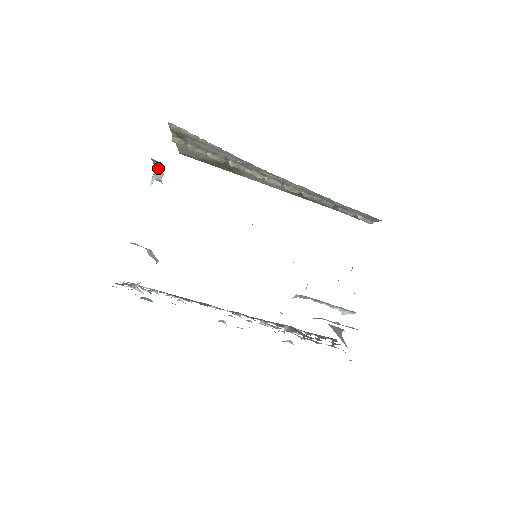
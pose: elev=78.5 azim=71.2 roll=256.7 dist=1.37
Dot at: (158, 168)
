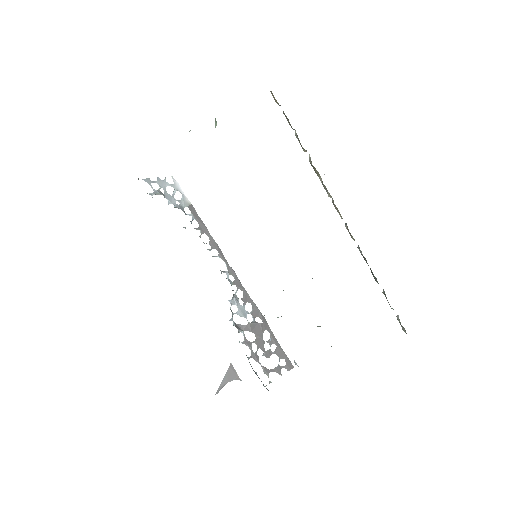
Dot at: occluded
